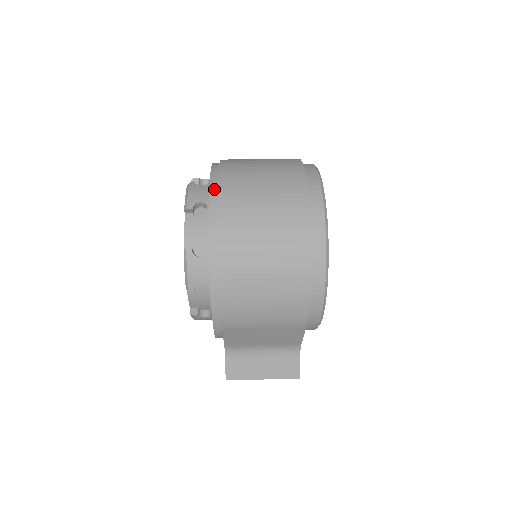
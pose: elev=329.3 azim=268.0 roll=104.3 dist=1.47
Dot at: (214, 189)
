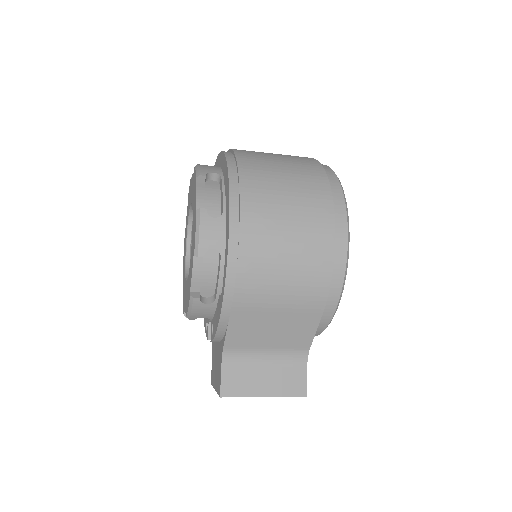
Dot at: (230, 157)
